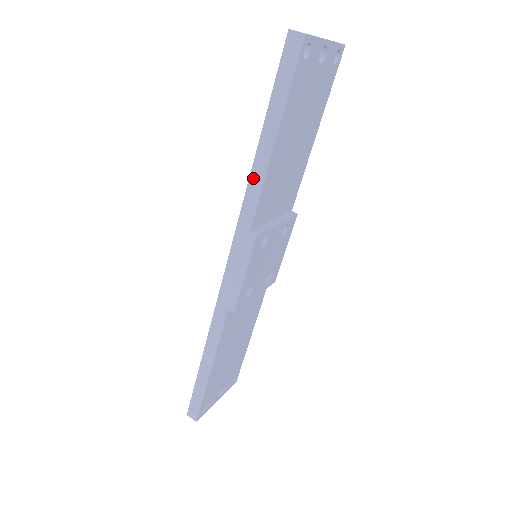
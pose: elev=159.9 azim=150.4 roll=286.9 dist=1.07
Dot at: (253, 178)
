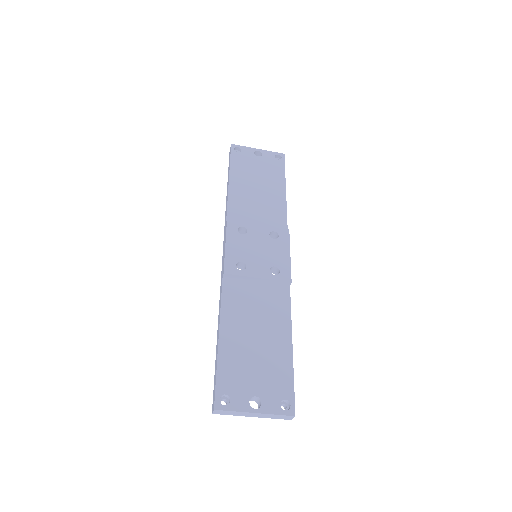
Dot at: (226, 203)
